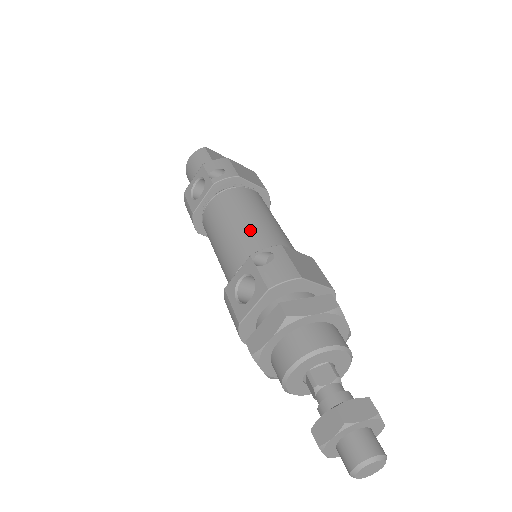
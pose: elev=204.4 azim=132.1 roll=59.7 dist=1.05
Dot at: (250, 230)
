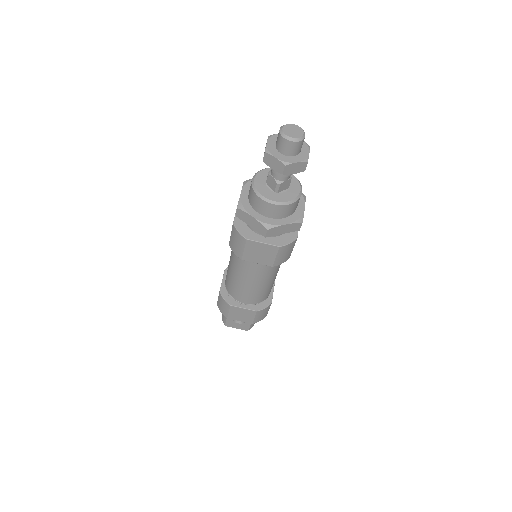
Dot at: occluded
